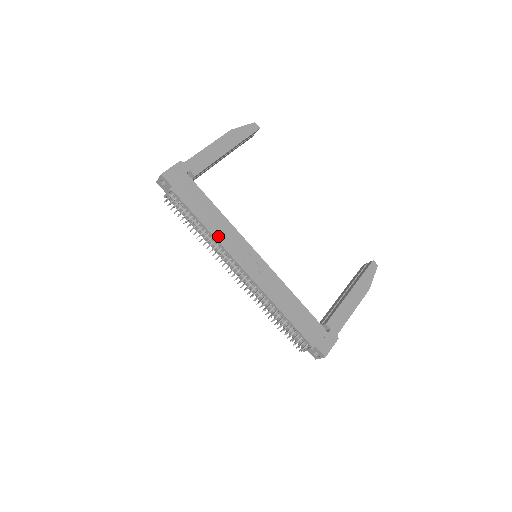
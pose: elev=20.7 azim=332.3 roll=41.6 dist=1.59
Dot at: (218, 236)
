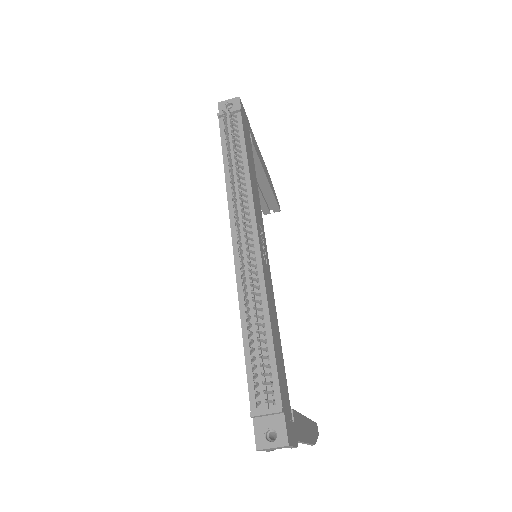
Dot at: (252, 185)
